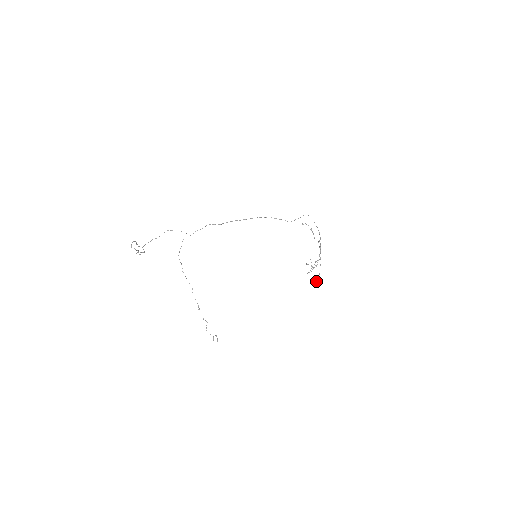
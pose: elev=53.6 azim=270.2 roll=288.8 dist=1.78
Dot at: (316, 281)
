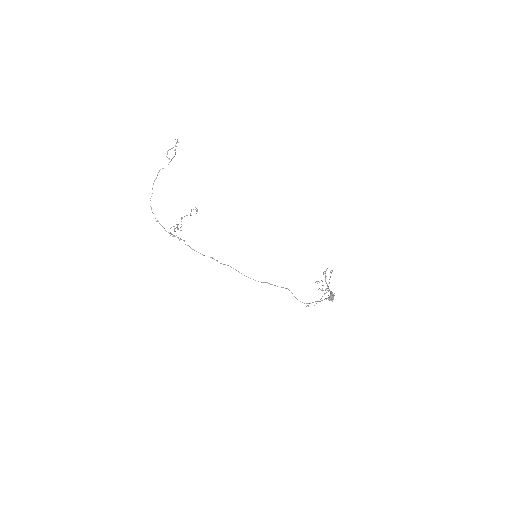
Dot at: (331, 296)
